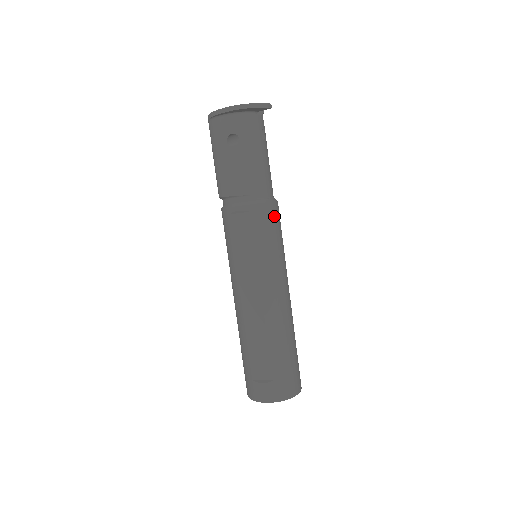
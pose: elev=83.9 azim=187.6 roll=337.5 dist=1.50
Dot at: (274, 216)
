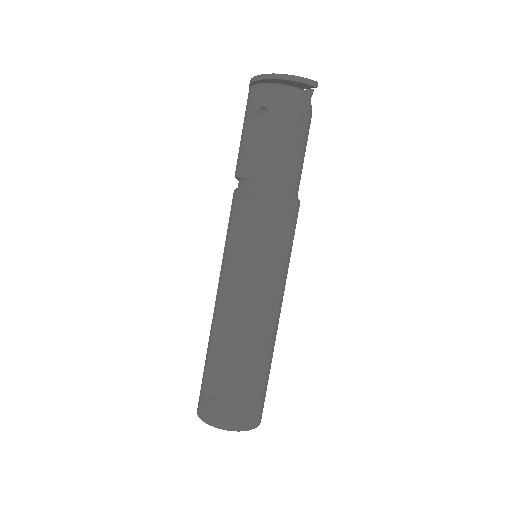
Dot at: (283, 215)
